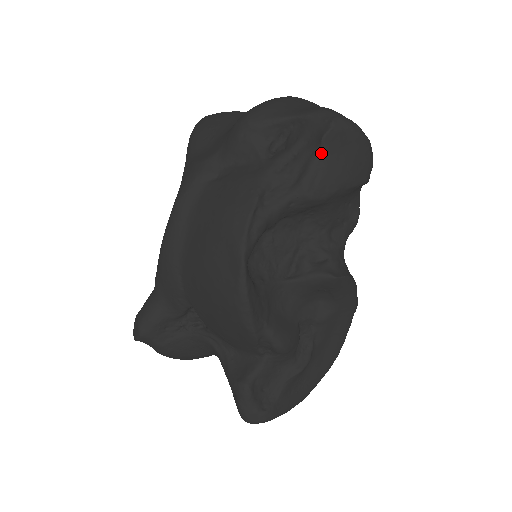
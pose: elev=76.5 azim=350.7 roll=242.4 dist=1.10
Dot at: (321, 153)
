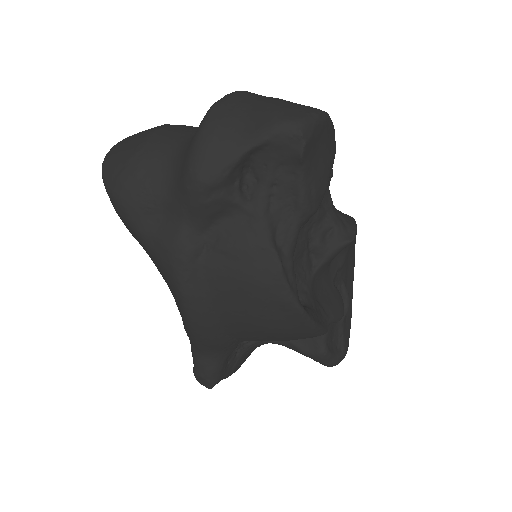
Dot at: (305, 170)
